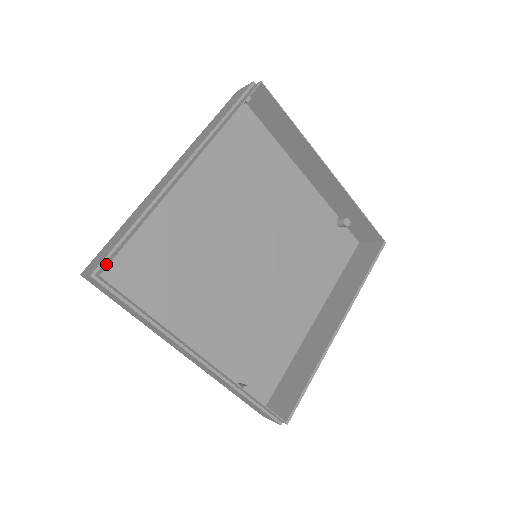
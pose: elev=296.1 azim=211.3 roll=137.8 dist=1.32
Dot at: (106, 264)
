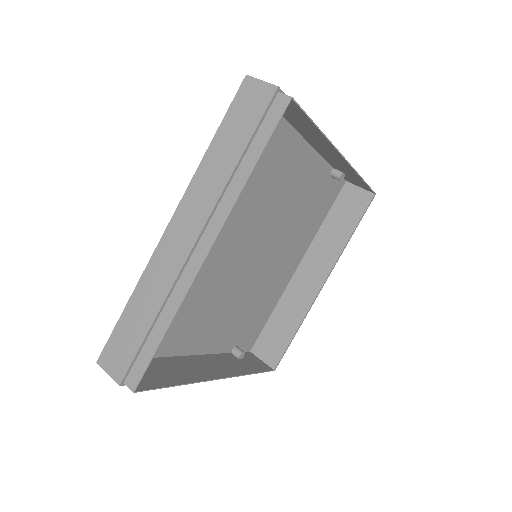
Dot at: (135, 376)
